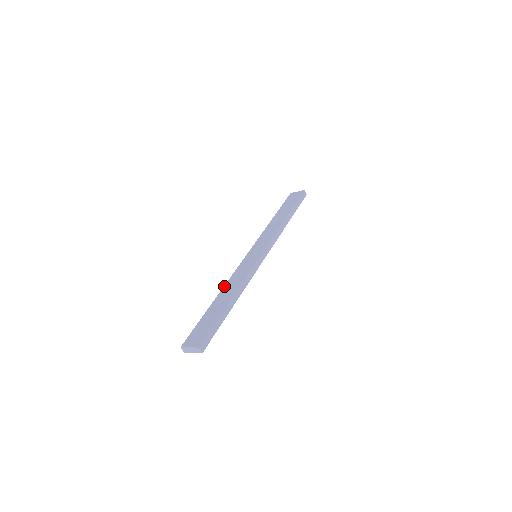
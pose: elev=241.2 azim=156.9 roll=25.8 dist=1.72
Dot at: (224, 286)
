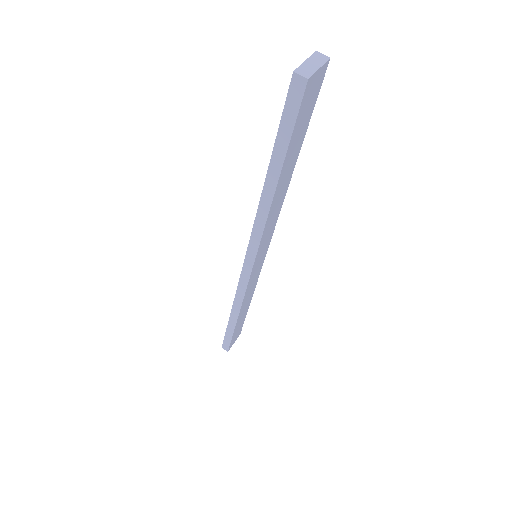
Dot at: occluded
